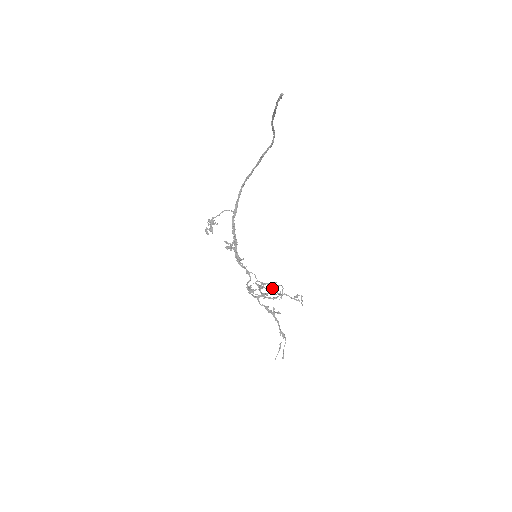
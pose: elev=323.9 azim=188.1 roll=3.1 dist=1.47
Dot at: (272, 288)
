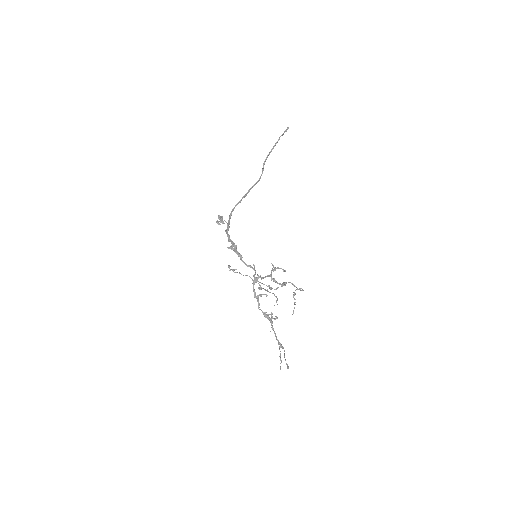
Dot at: (284, 270)
